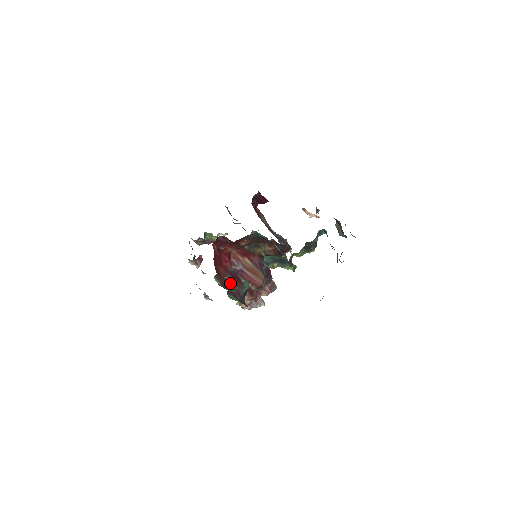
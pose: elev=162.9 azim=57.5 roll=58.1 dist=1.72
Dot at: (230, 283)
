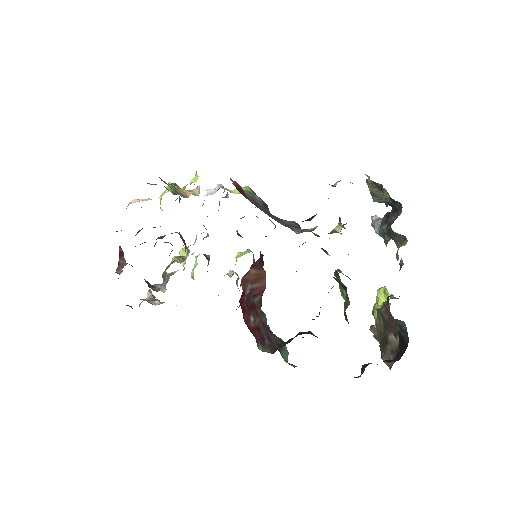
Dot at: (256, 325)
